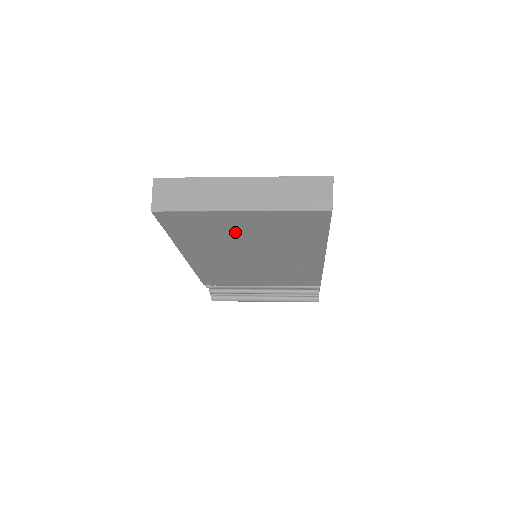
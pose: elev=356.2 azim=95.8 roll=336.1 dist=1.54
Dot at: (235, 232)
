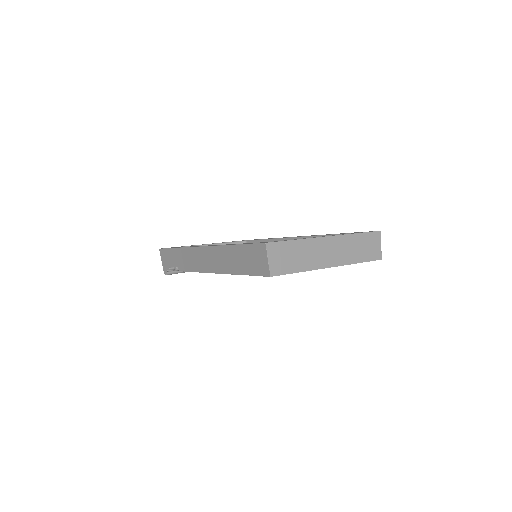
Dot at: occluded
